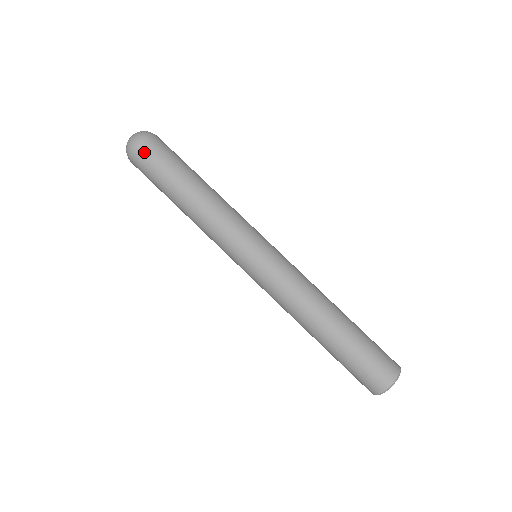
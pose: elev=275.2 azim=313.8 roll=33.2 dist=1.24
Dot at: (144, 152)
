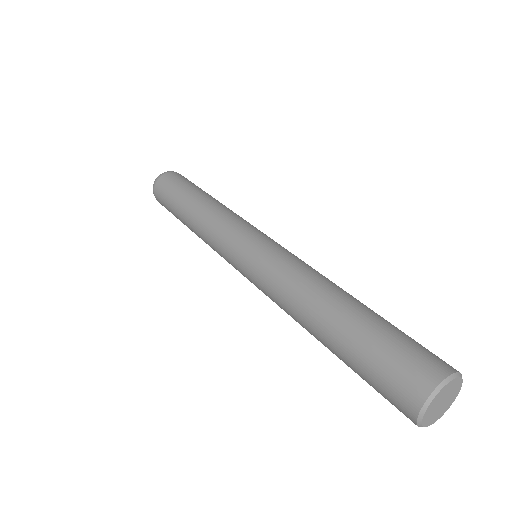
Dot at: (165, 179)
